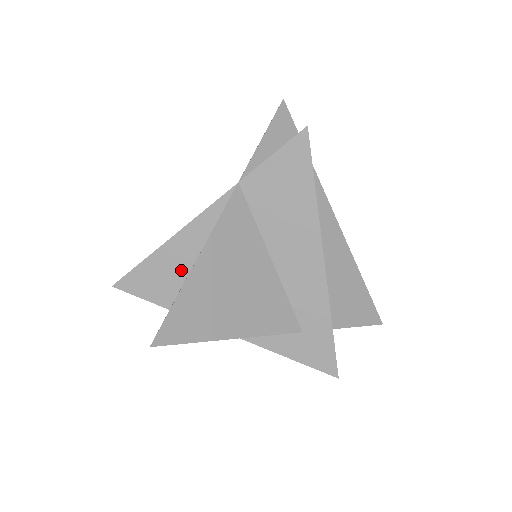
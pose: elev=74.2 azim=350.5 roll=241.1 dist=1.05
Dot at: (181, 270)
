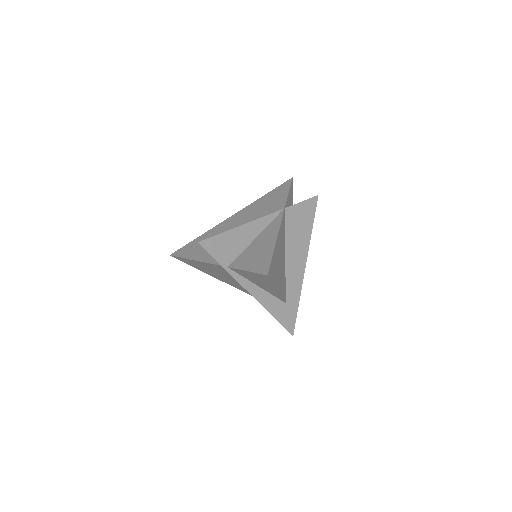
Dot at: (241, 246)
